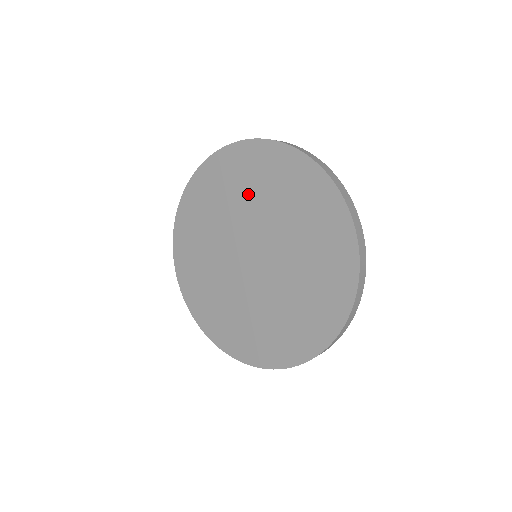
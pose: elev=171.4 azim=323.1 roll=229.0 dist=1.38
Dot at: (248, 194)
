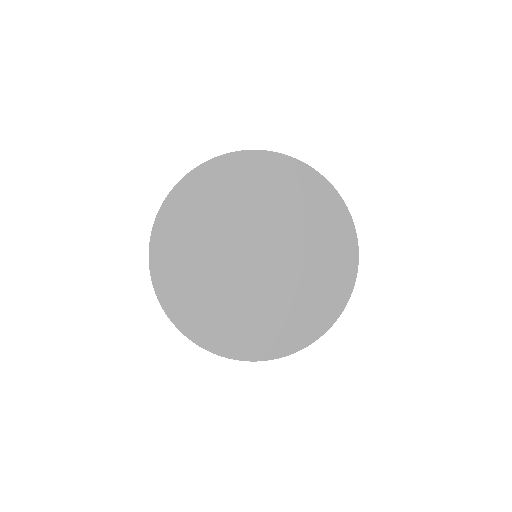
Dot at: (232, 204)
